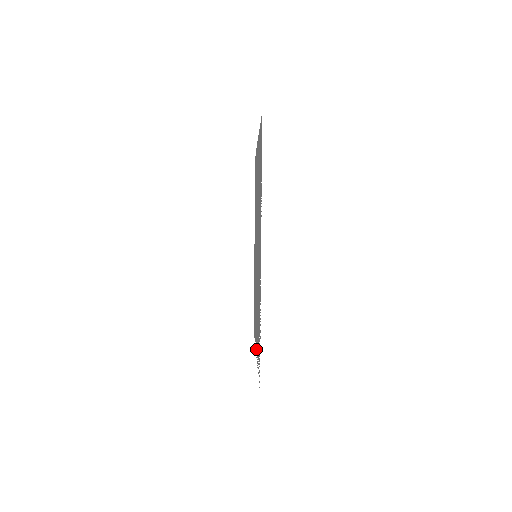
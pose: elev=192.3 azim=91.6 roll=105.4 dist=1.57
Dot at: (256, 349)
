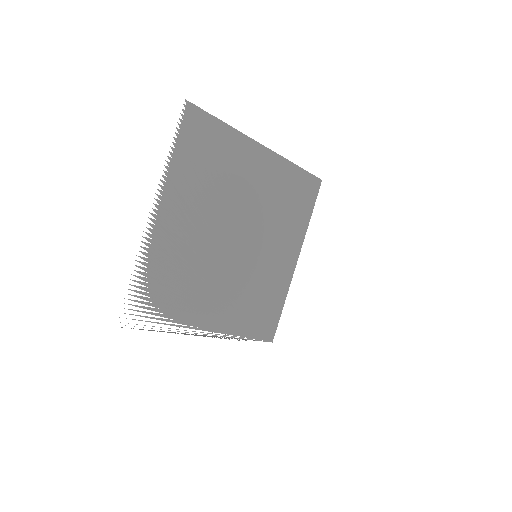
Dot at: (203, 330)
